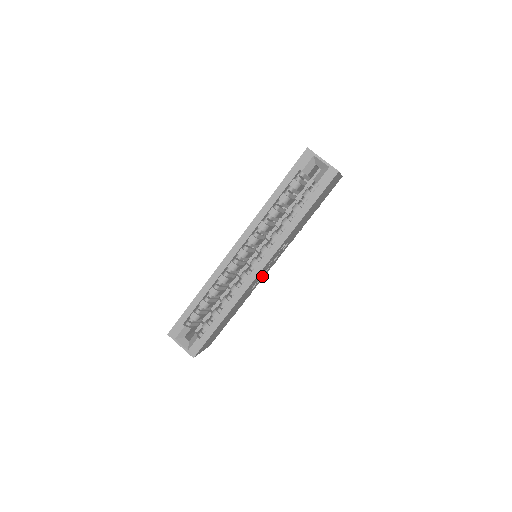
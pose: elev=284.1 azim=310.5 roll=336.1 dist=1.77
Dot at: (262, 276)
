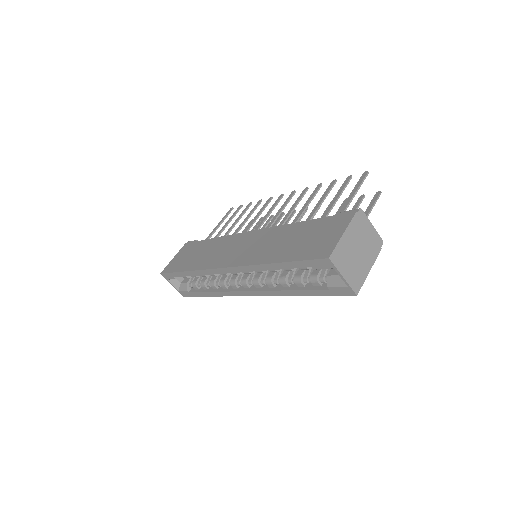
Dot at: occluded
